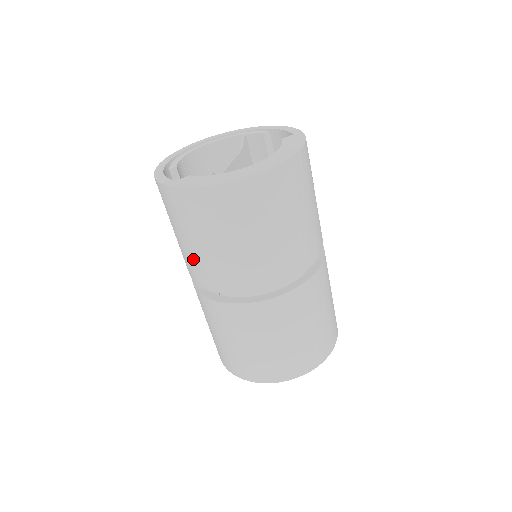
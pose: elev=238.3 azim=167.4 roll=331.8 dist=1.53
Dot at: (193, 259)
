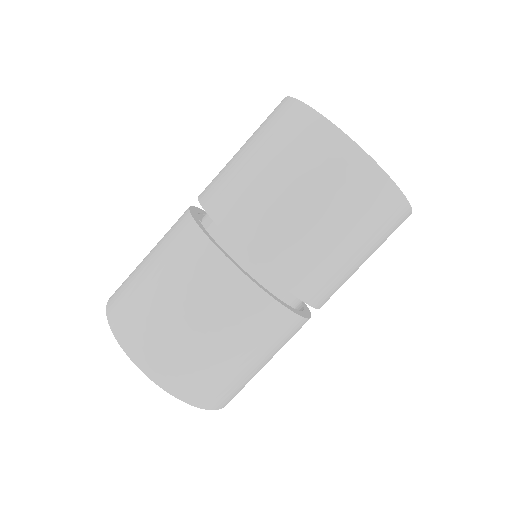
Dot at: (249, 191)
